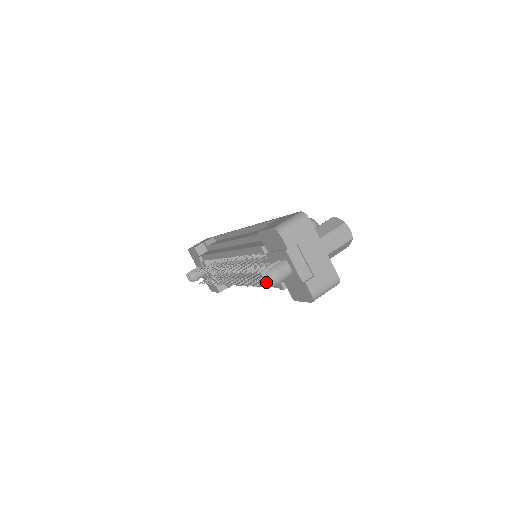
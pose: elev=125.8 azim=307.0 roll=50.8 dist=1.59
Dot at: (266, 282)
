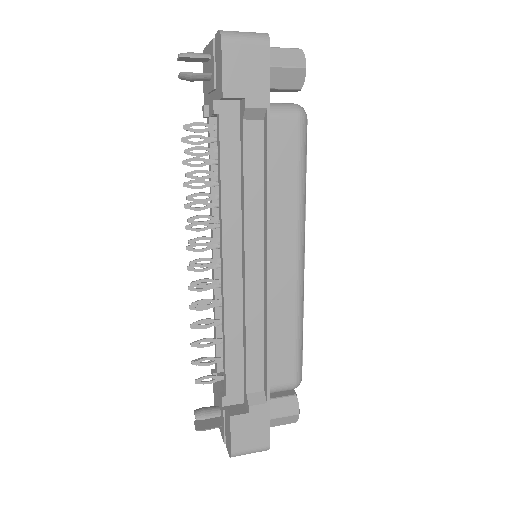
Dot at: (180, 74)
